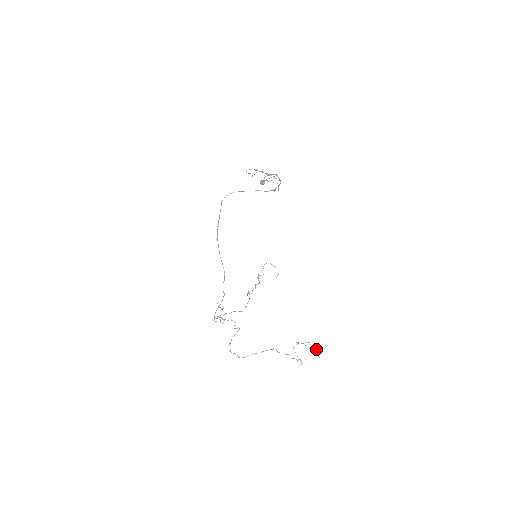
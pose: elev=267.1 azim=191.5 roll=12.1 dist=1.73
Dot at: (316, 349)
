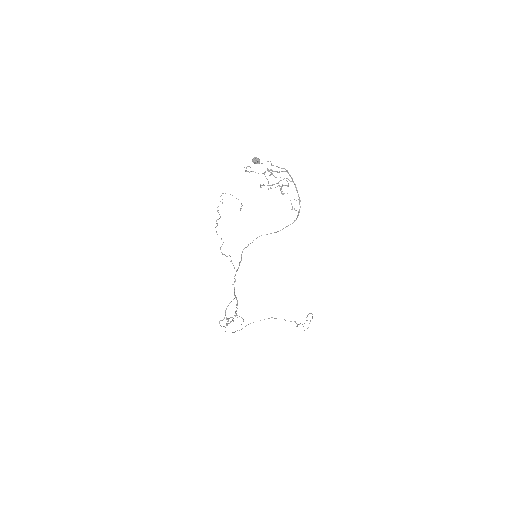
Dot at: occluded
